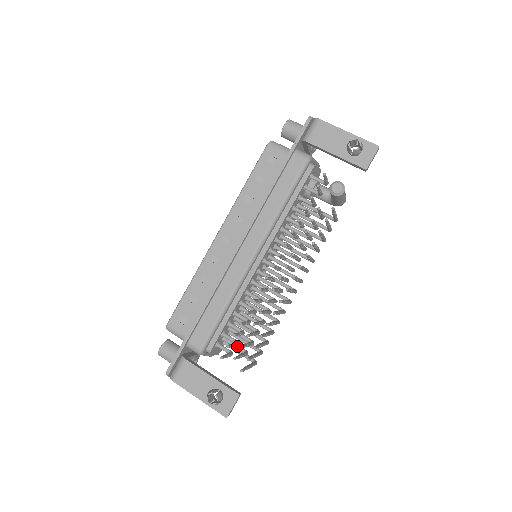
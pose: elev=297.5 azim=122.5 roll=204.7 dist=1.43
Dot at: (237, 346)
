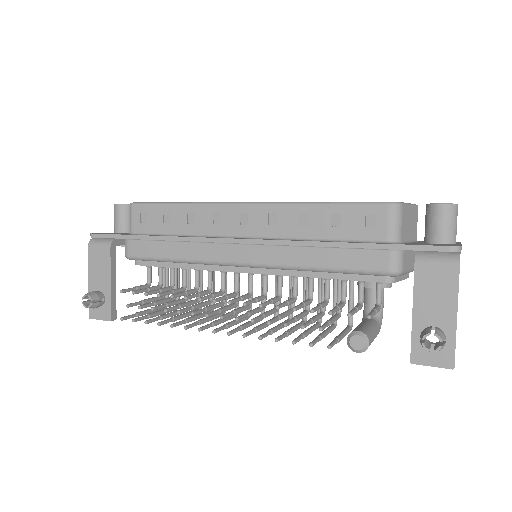
Dot at: (163, 283)
